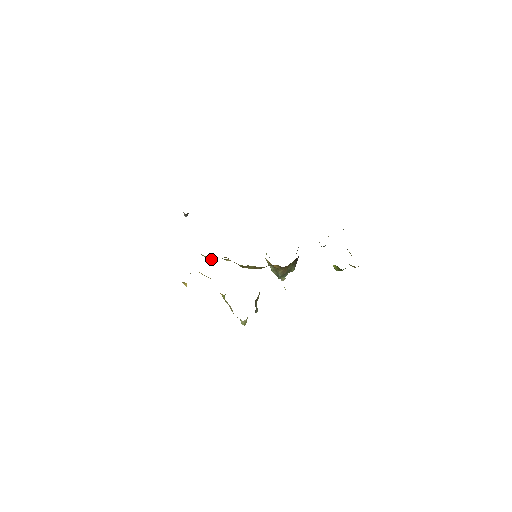
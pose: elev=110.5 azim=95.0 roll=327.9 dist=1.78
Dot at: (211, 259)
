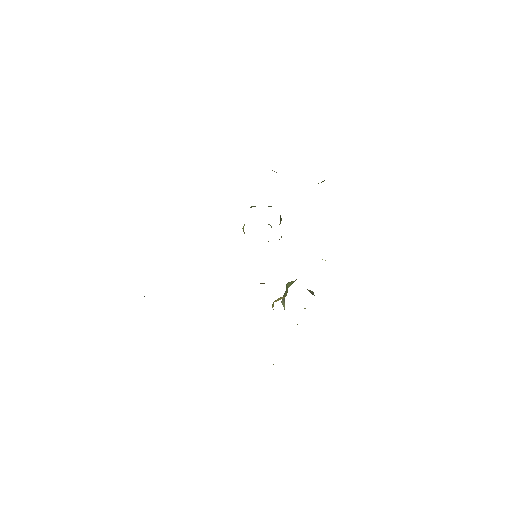
Dot at: occluded
